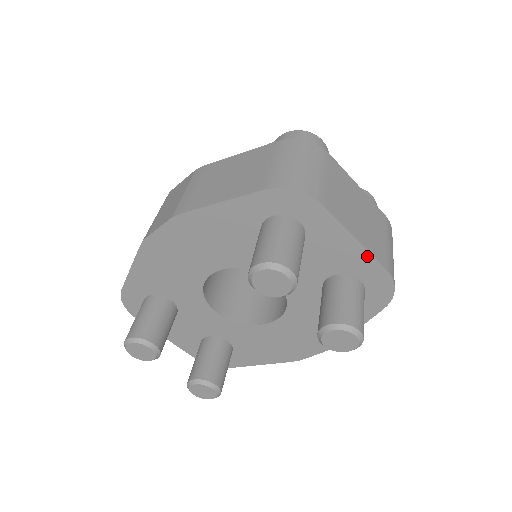
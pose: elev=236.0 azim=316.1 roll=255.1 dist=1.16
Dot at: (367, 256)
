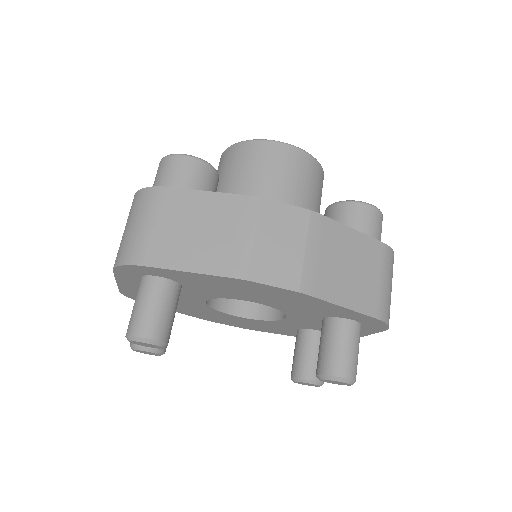
Dot at: occluded
